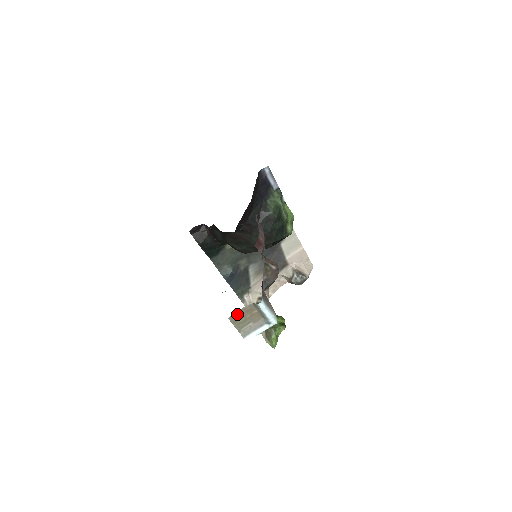
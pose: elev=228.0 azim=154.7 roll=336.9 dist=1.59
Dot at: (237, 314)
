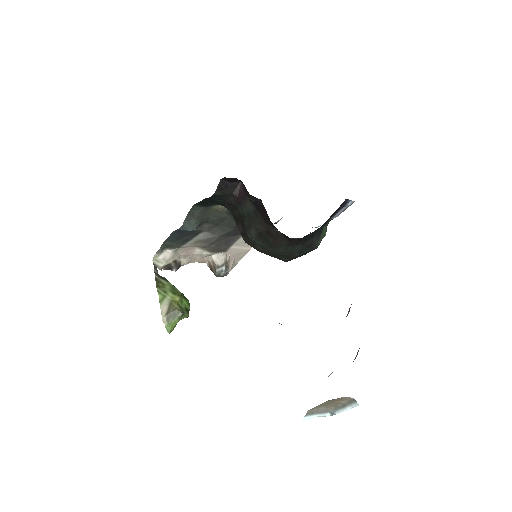
Dot at: (334, 399)
